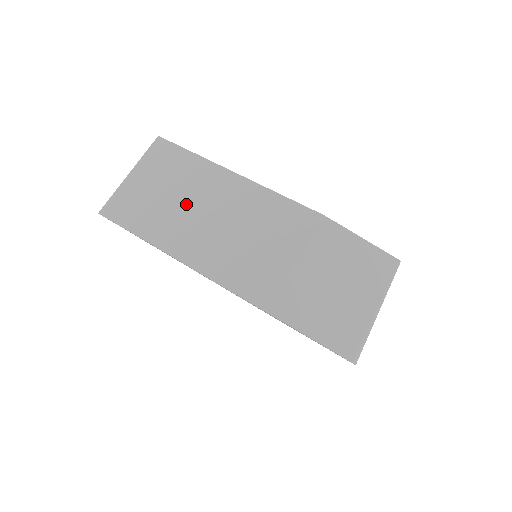
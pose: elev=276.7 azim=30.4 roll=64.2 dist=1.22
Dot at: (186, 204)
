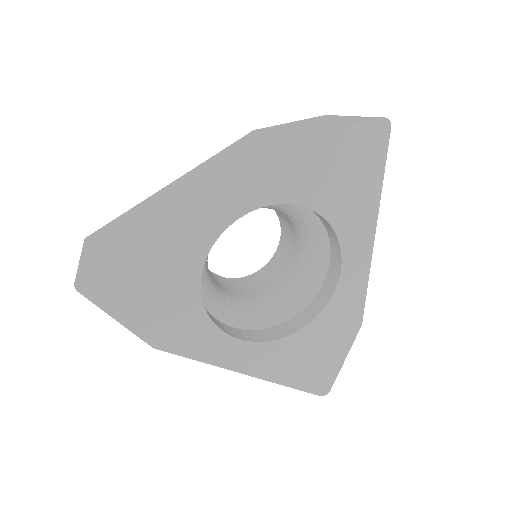
Dot at: (154, 208)
